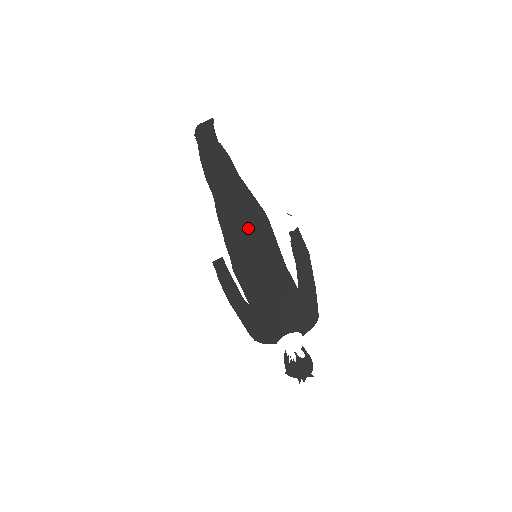
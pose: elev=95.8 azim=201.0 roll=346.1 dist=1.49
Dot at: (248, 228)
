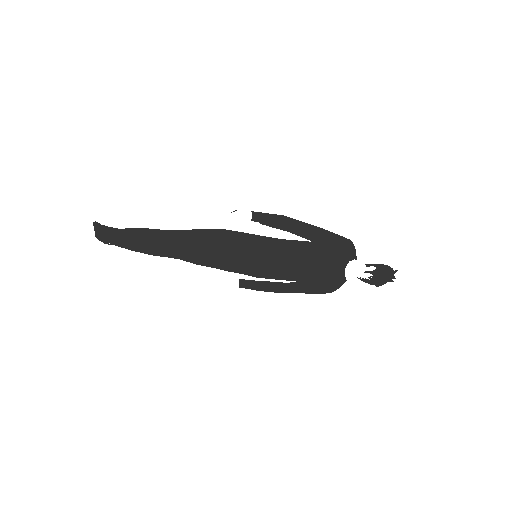
Dot at: (225, 249)
